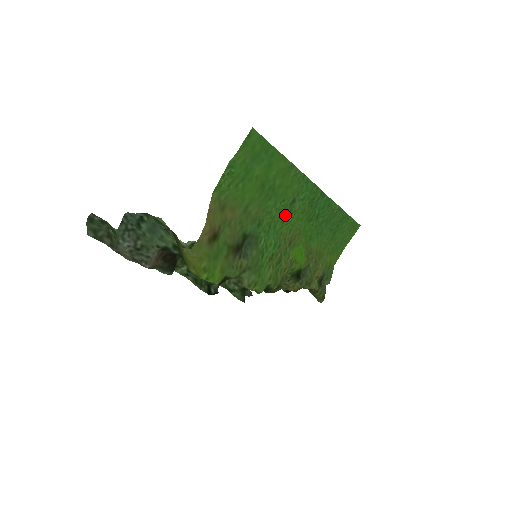
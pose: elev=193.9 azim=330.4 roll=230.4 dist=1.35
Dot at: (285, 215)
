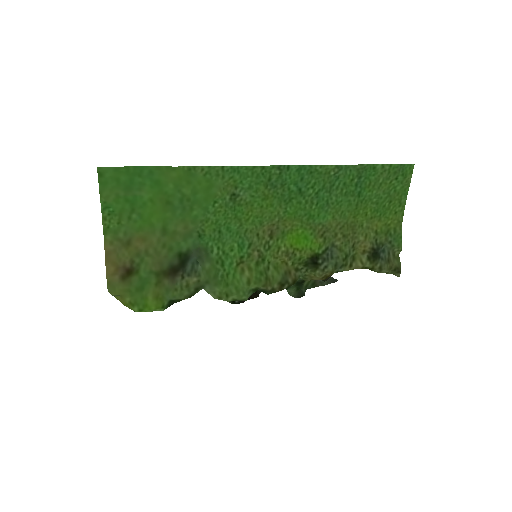
Dot at: (235, 213)
